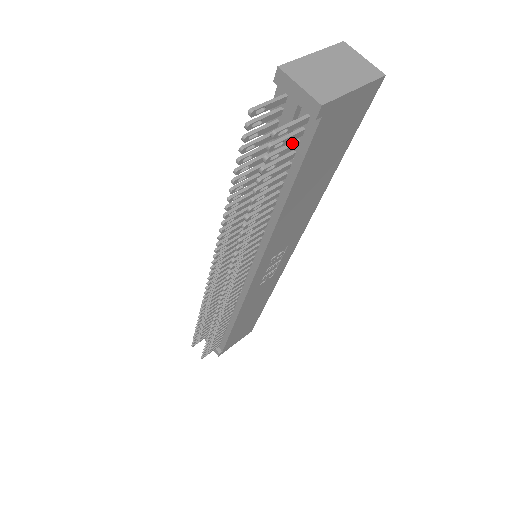
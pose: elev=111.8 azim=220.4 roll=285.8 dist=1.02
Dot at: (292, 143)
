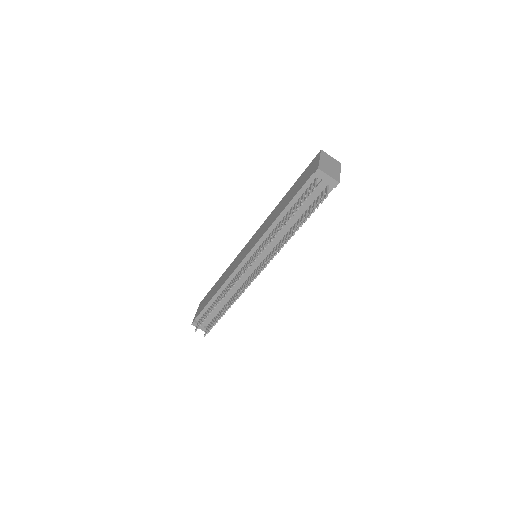
Dot at: (319, 197)
